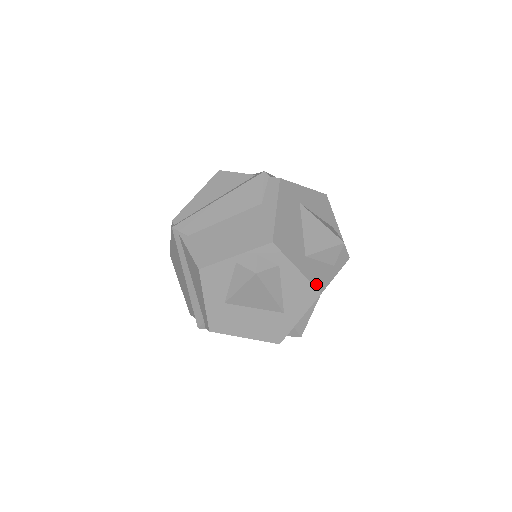
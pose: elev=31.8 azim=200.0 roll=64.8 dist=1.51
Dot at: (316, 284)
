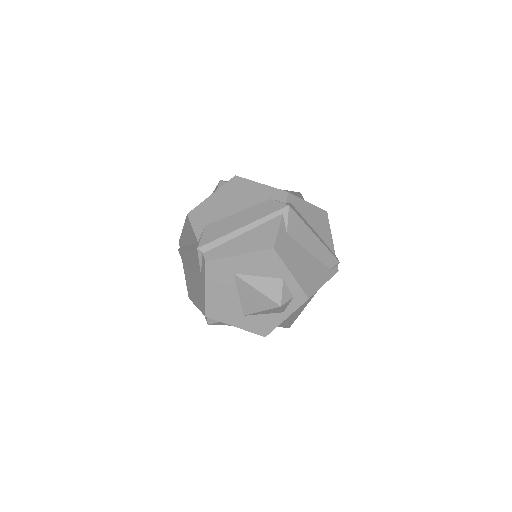
Dot at: (258, 332)
